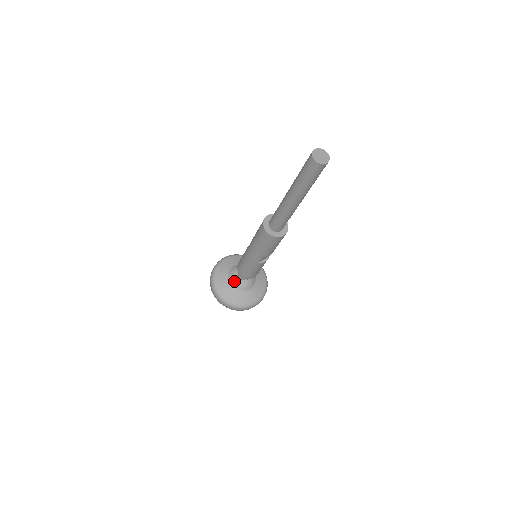
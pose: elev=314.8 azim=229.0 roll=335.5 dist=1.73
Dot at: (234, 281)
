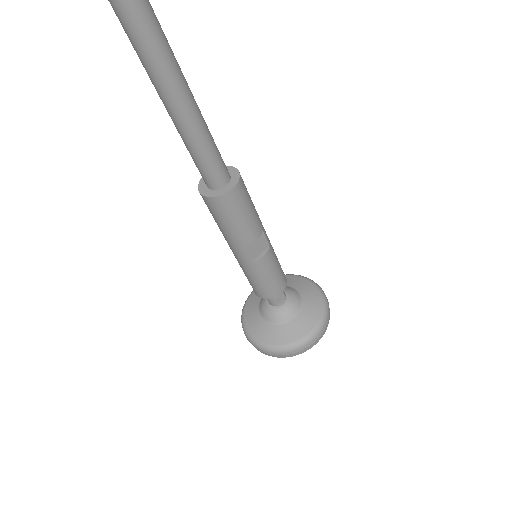
Dot at: (266, 312)
